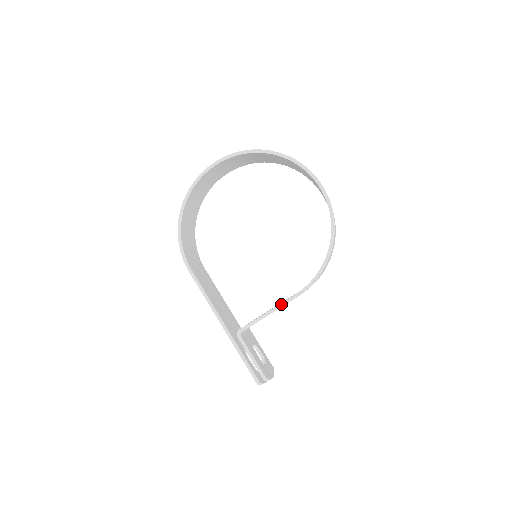
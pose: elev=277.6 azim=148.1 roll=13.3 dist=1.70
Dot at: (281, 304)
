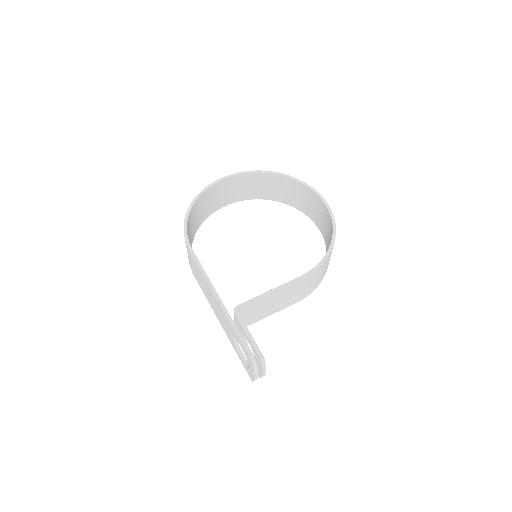
Dot at: (284, 284)
